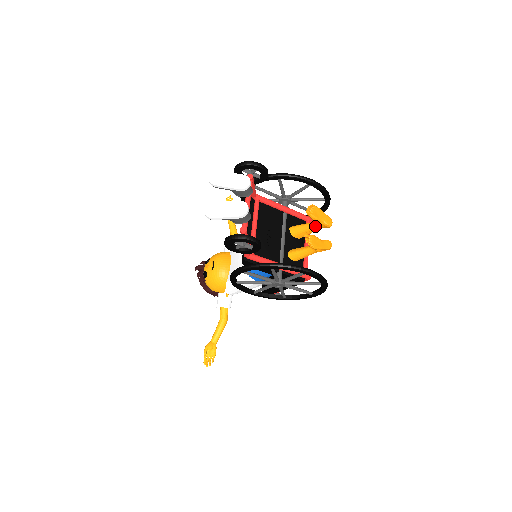
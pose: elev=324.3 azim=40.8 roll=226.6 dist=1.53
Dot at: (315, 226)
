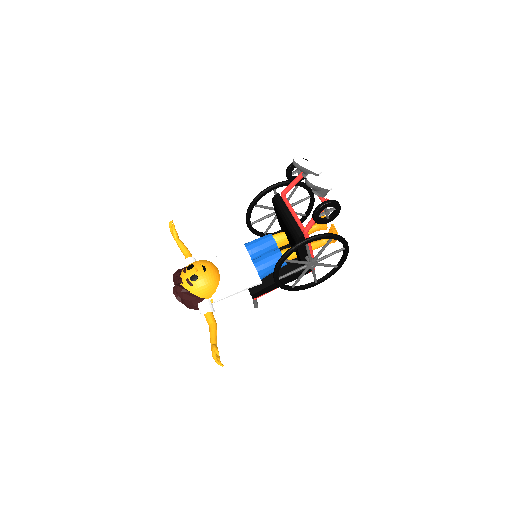
Dot at: (317, 227)
